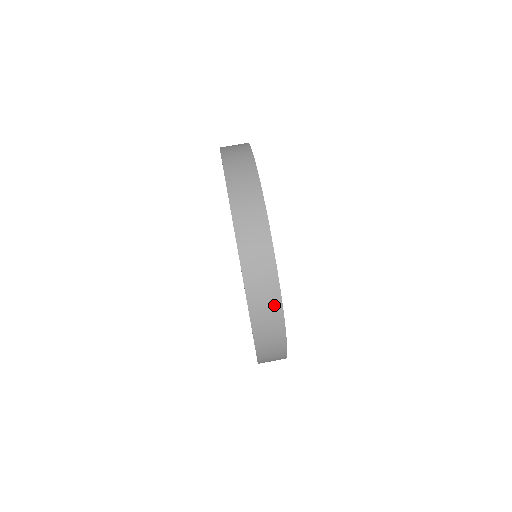
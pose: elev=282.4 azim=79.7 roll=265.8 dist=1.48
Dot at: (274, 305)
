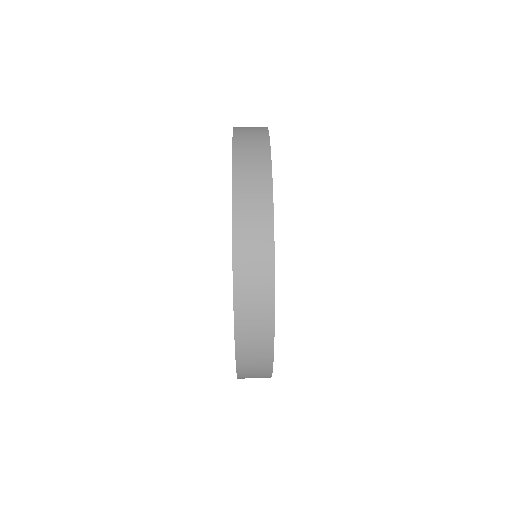
Dot at: (264, 287)
